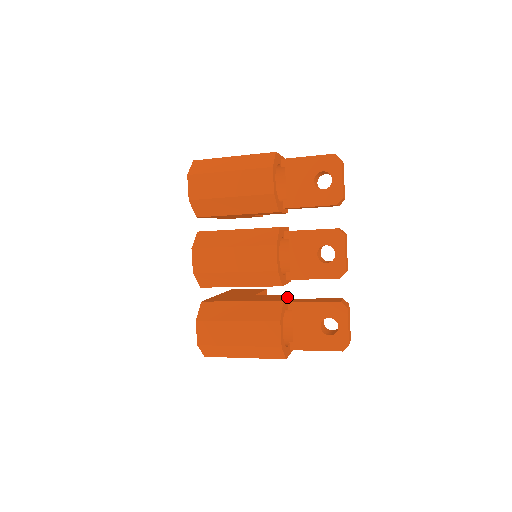
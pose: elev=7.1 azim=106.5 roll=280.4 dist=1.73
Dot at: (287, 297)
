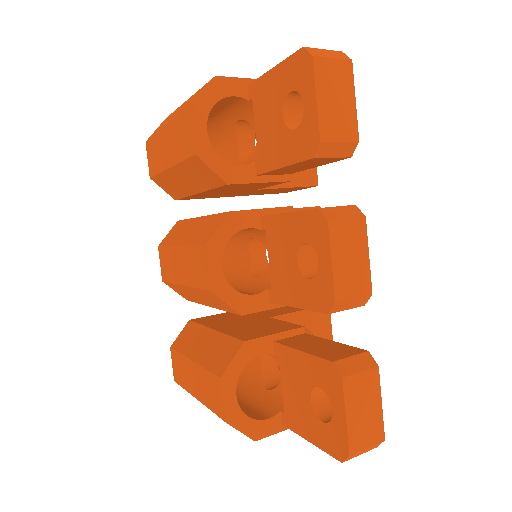
Dot at: (277, 332)
